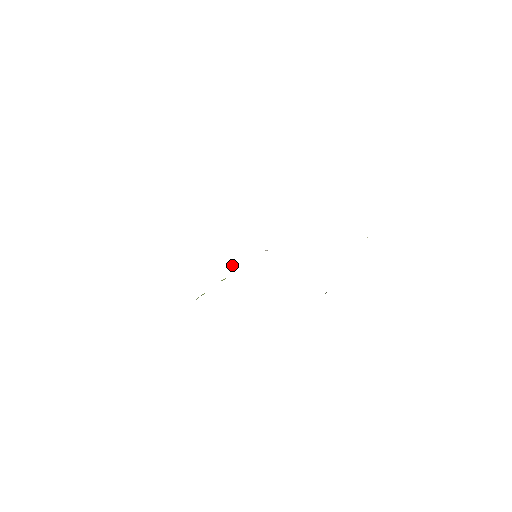
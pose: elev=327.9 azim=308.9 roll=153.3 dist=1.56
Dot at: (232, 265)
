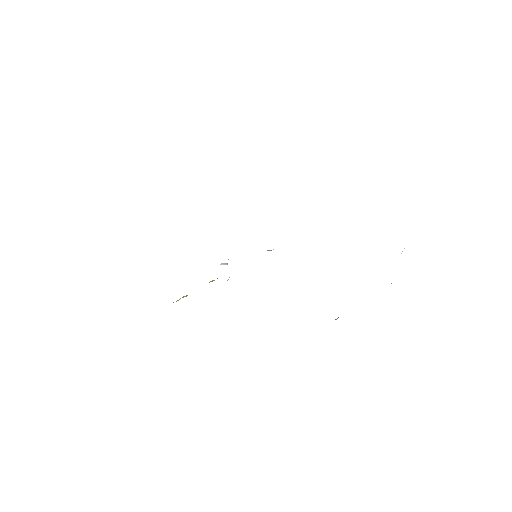
Dot at: (225, 264)
